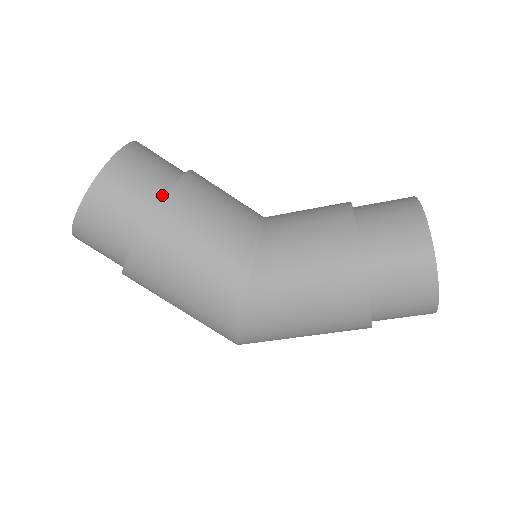
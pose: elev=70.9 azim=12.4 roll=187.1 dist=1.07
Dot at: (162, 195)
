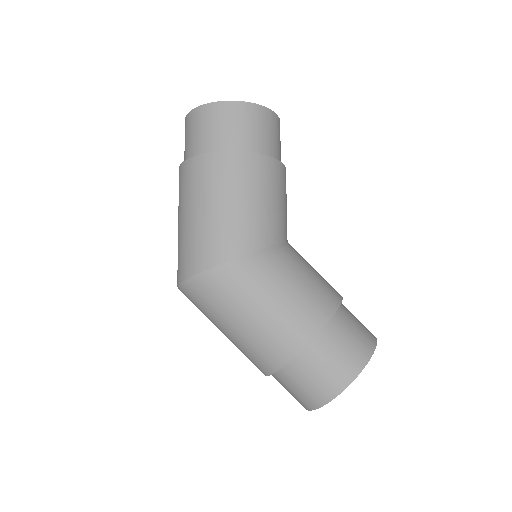
Dot at: occluded
